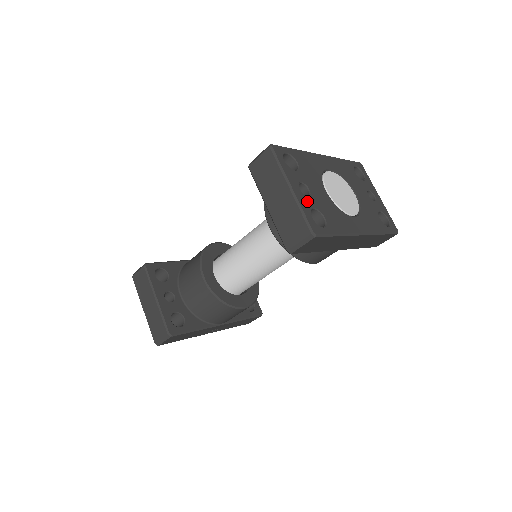
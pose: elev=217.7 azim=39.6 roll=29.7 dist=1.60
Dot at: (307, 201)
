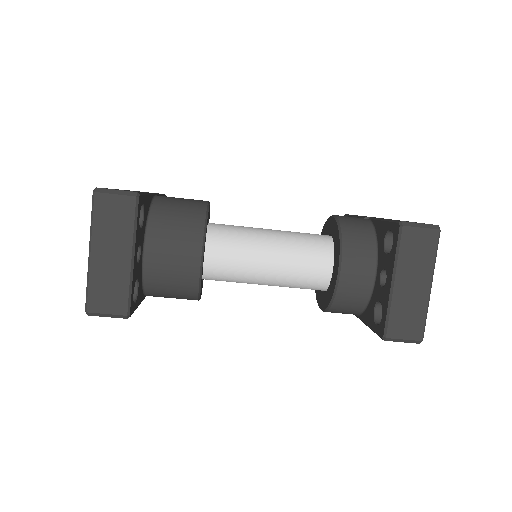
Dot at: occluded
